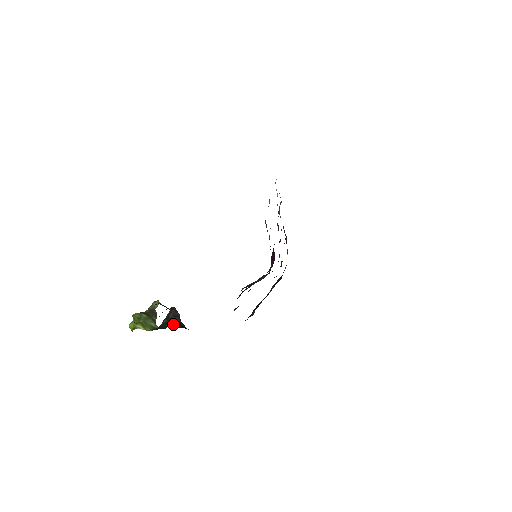
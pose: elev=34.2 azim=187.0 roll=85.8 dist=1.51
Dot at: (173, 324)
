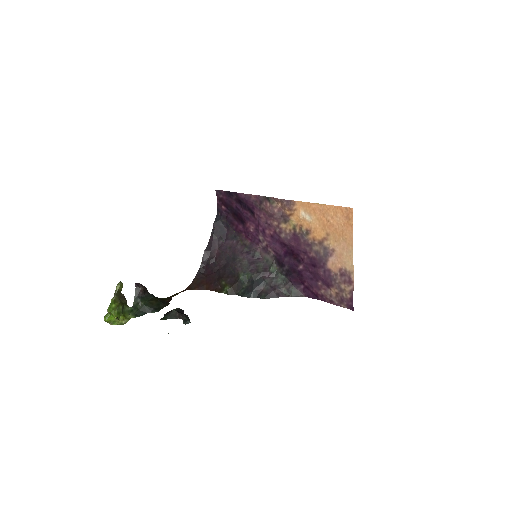
Dot at: (154, 304)
